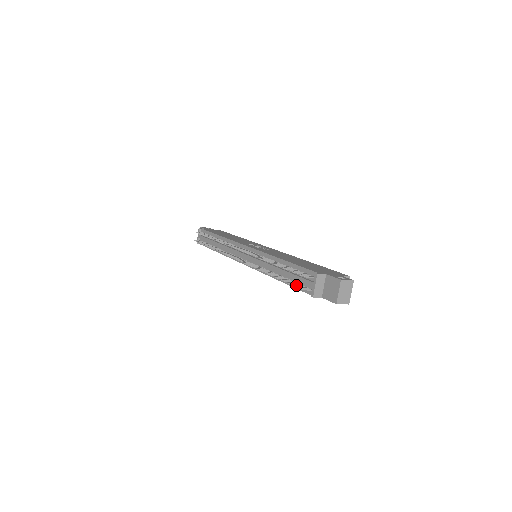
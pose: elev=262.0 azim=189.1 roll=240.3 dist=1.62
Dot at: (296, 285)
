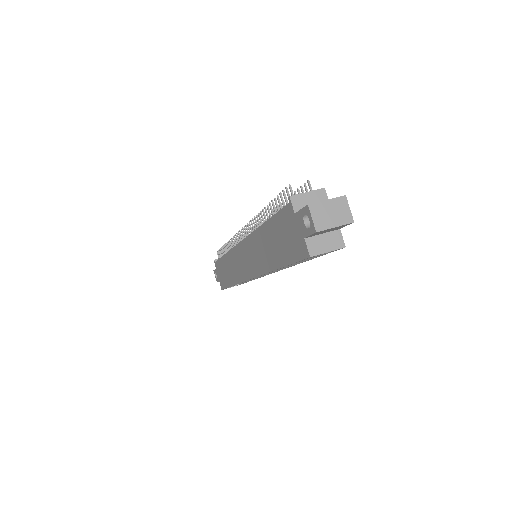
Dot at: occluded
